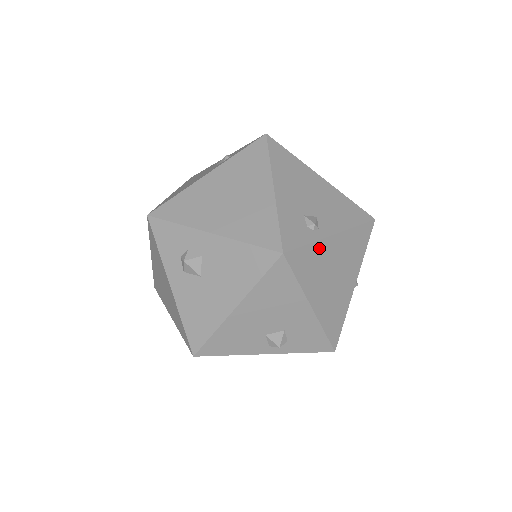
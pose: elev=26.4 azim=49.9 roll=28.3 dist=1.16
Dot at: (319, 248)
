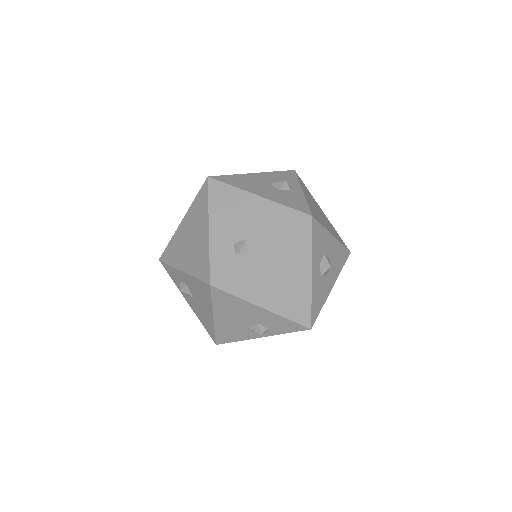
Dot at: (248, 266)
